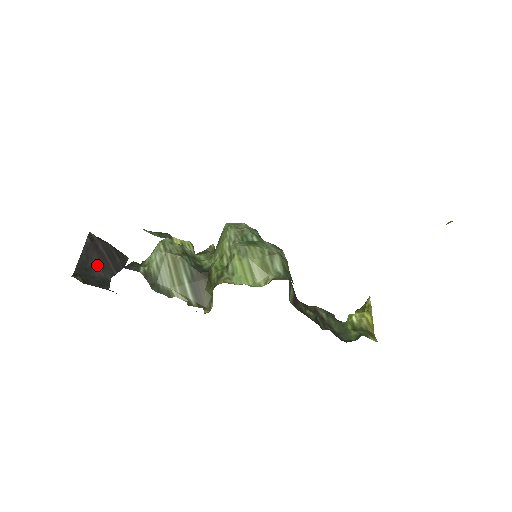
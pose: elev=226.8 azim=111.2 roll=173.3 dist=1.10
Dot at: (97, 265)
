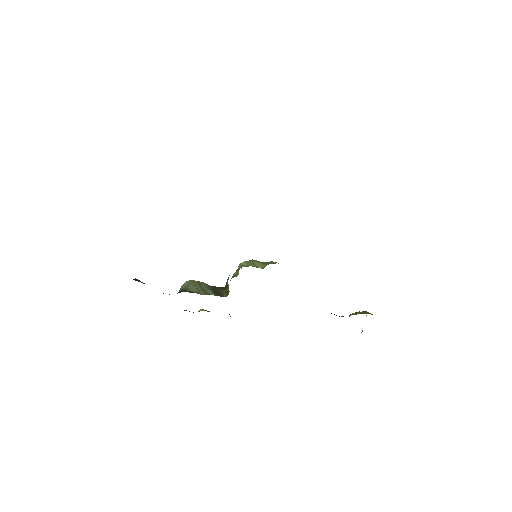
Dot at: (142, 282)
